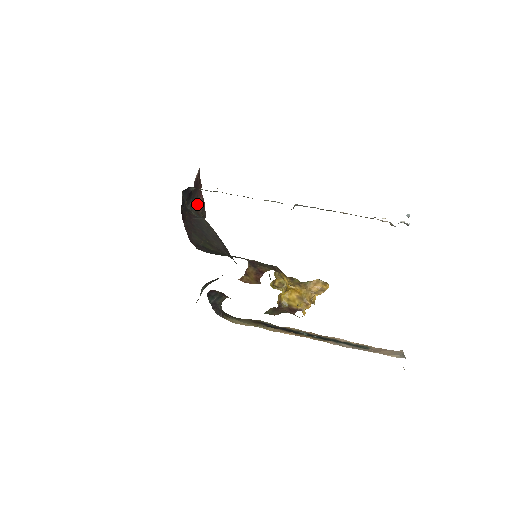
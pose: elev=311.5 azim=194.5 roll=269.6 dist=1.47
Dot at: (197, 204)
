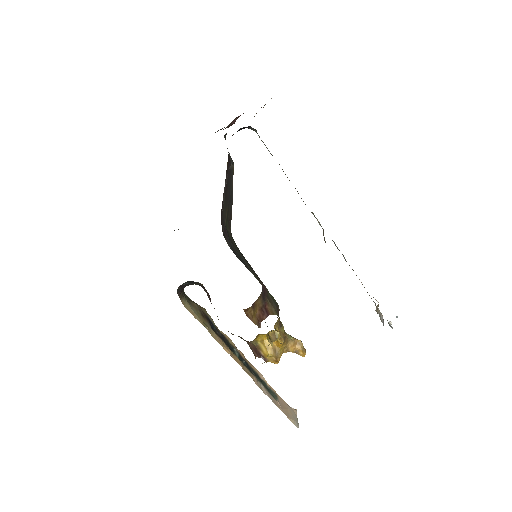
Dot at: (229, 124)
